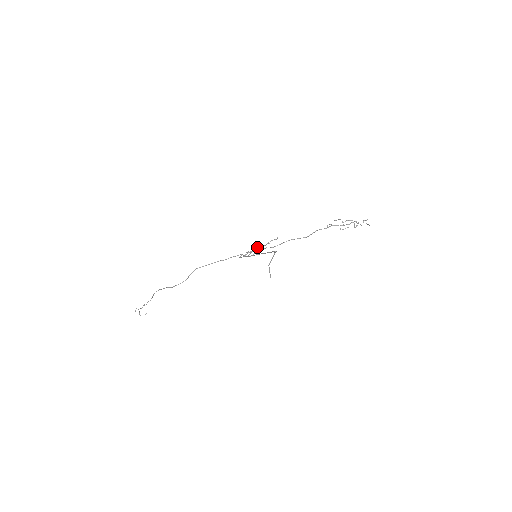
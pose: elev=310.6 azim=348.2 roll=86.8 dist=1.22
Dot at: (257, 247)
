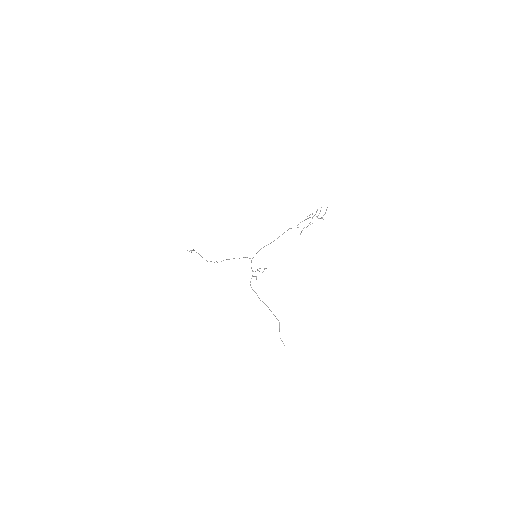
Dot at: (257, 270)
